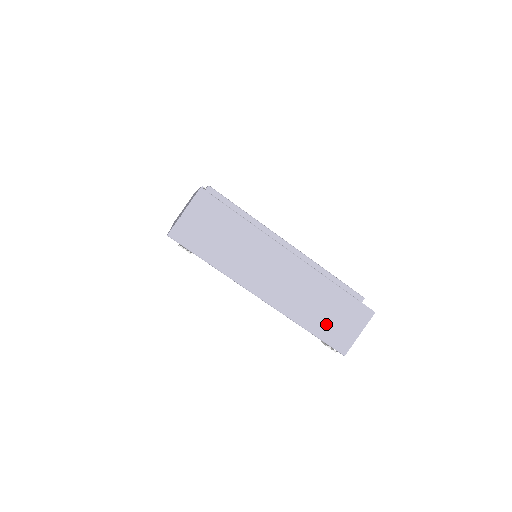
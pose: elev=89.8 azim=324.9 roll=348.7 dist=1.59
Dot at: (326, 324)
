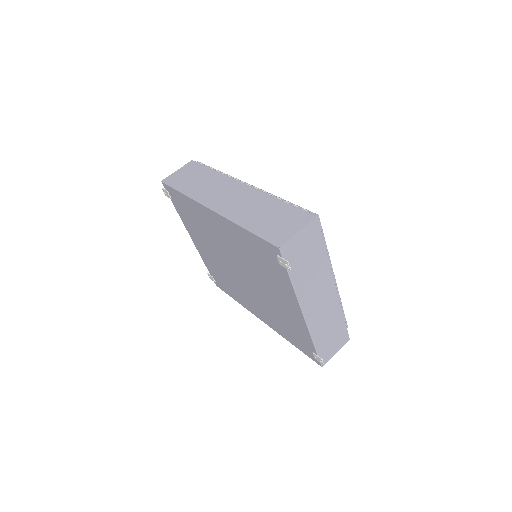
Dot at: (325, 342)
